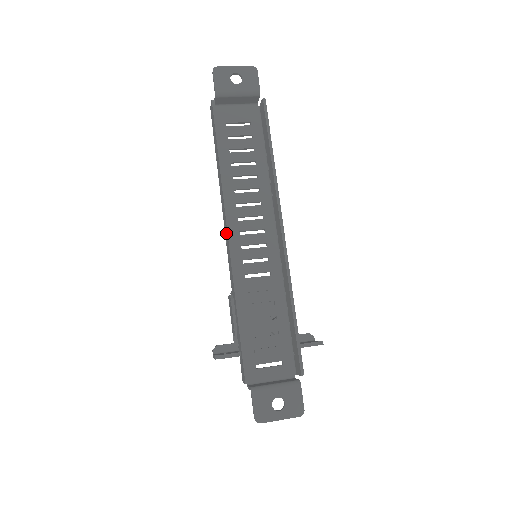
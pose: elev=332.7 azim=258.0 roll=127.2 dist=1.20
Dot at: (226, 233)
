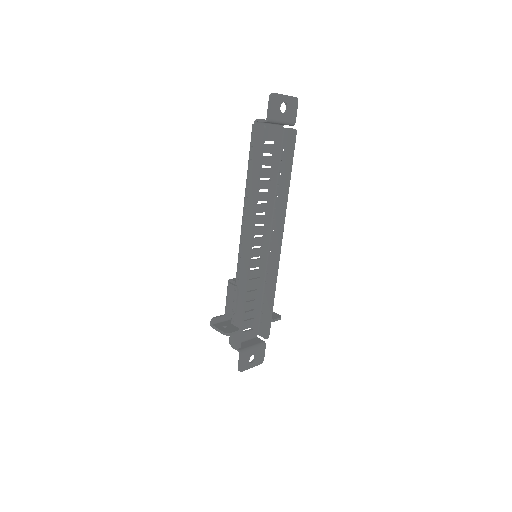
Dot at: (246, 242)
